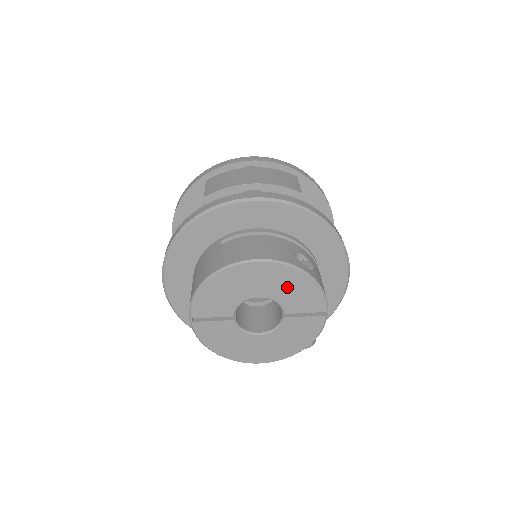
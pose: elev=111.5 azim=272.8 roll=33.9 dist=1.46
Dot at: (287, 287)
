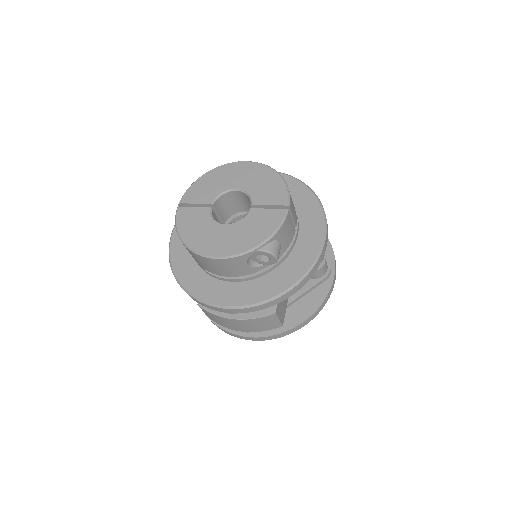
Dot at: (260, 182)
